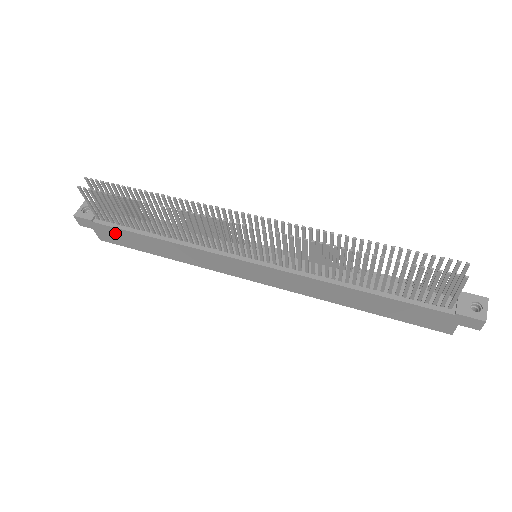
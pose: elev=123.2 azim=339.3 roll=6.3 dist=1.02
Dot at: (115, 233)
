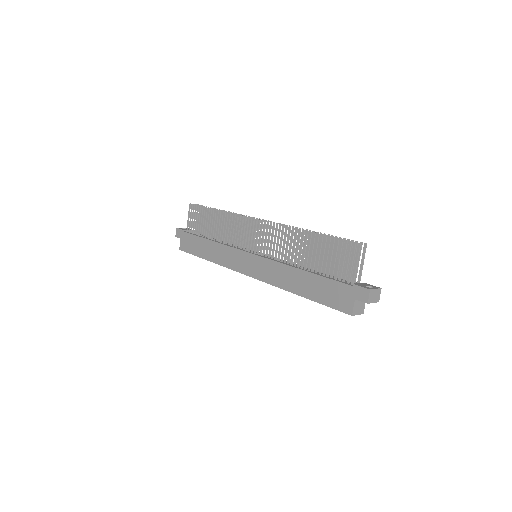
Dot at: (190, 240)
